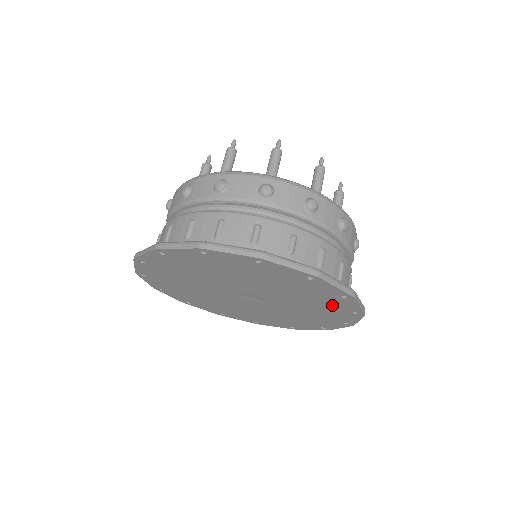
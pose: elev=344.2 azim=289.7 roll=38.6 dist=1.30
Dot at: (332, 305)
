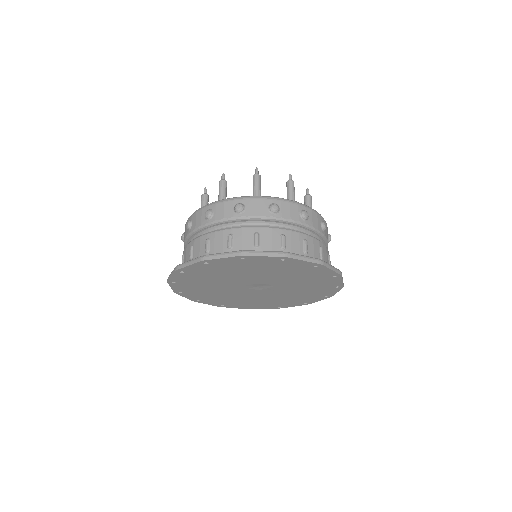
Dot at: (294, 268)
